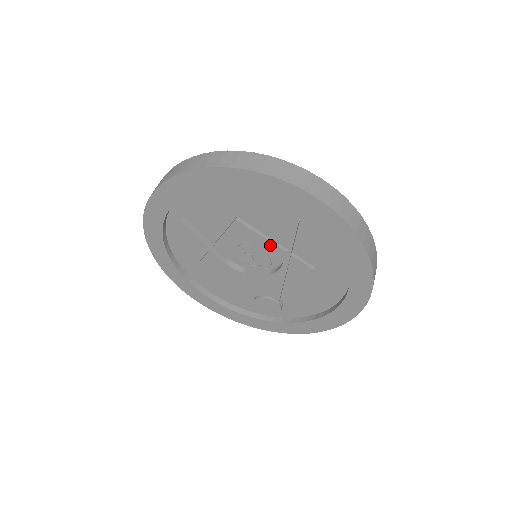
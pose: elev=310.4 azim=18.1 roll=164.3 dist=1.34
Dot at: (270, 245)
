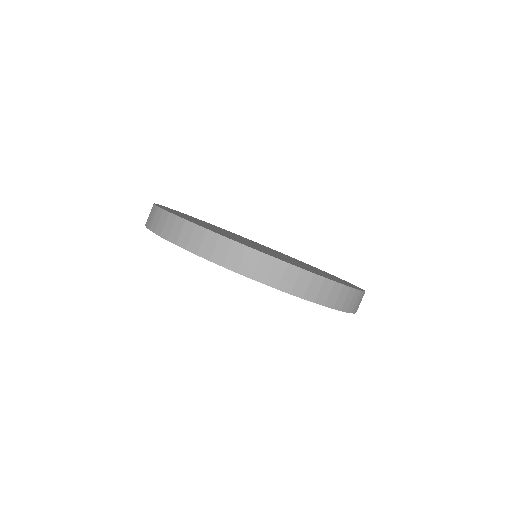
Dot at: occluded
